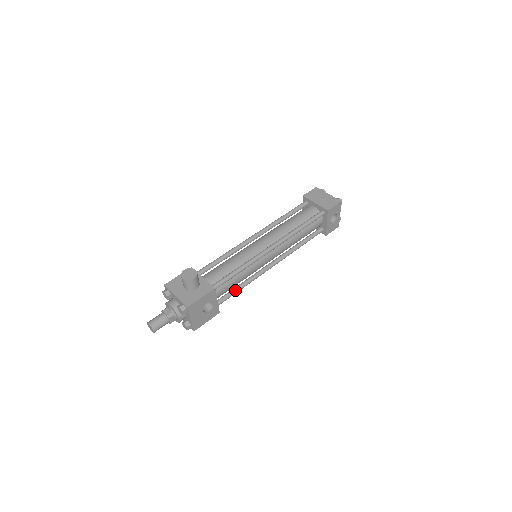
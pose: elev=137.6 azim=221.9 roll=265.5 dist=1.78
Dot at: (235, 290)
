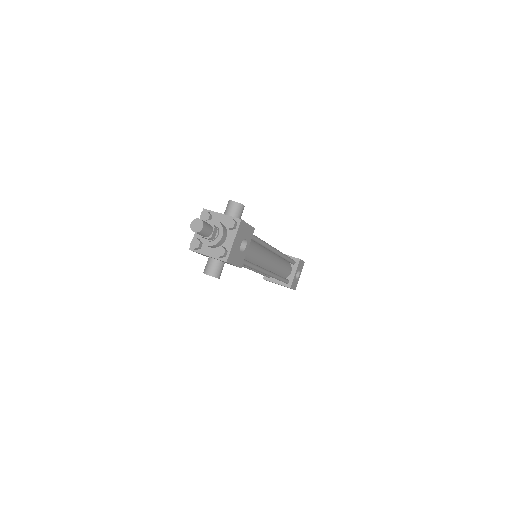
Dot at: (250, 262)
